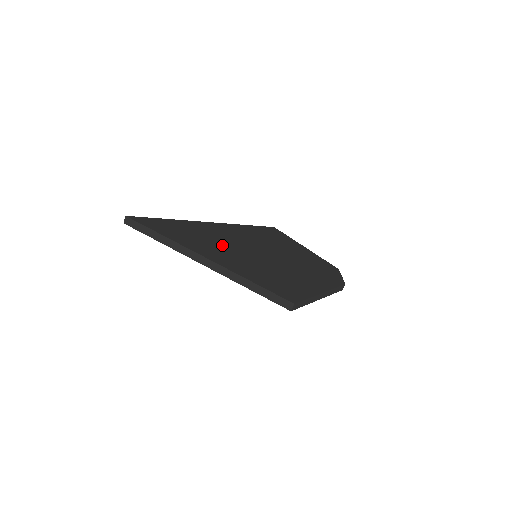
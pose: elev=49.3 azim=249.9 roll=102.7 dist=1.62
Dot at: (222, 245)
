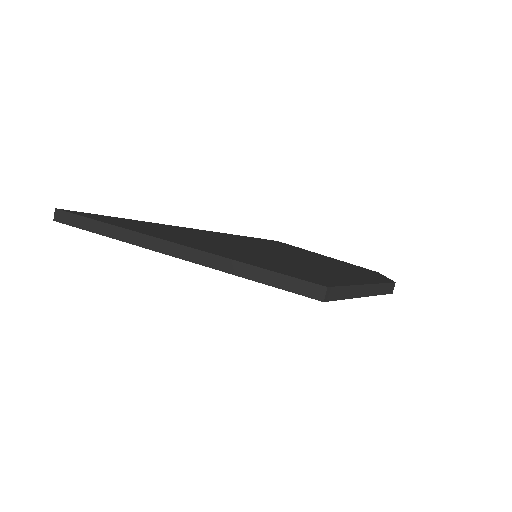
Dot at: (203, 240)
